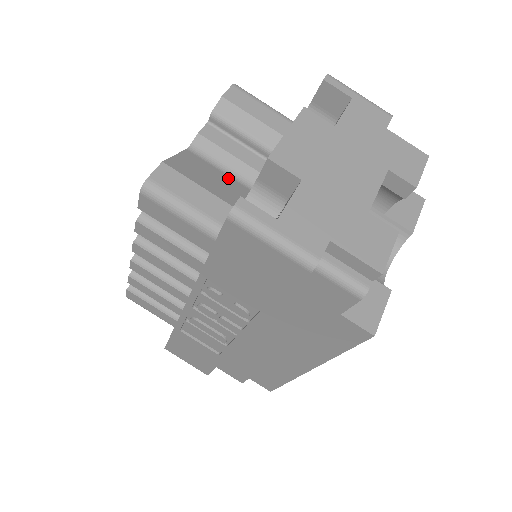
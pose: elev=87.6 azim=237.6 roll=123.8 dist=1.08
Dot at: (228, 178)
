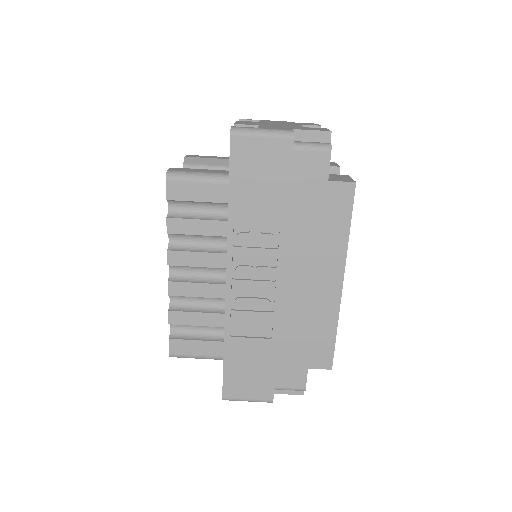
Dot at: occluded
